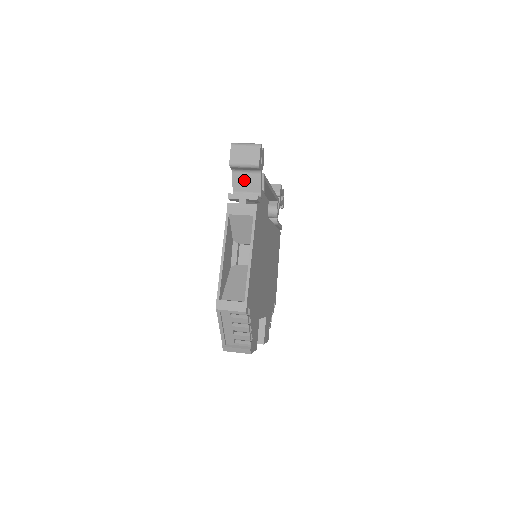
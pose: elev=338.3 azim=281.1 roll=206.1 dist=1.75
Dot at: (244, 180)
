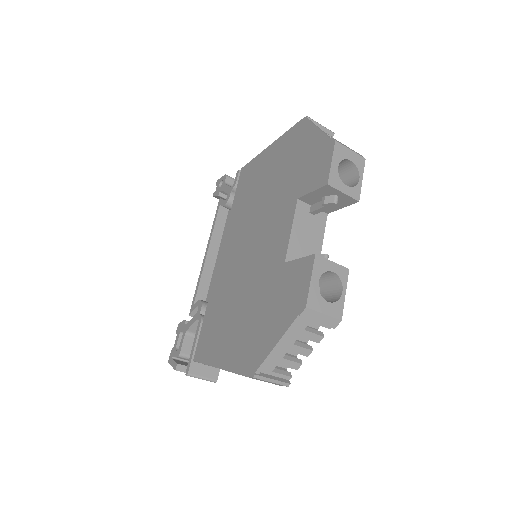
Dot at: occluded
